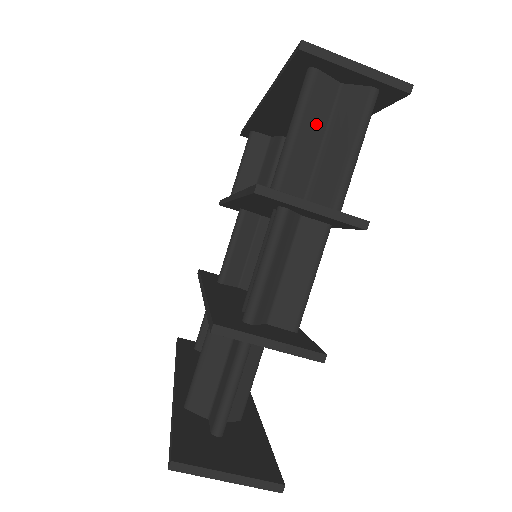
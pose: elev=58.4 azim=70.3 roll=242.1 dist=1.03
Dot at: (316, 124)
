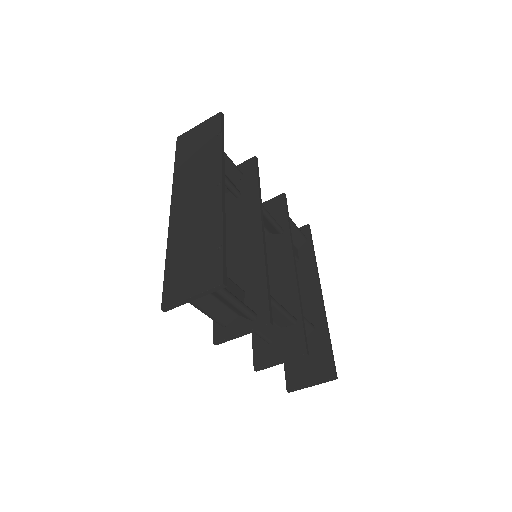
Dot at: (206, 300)
